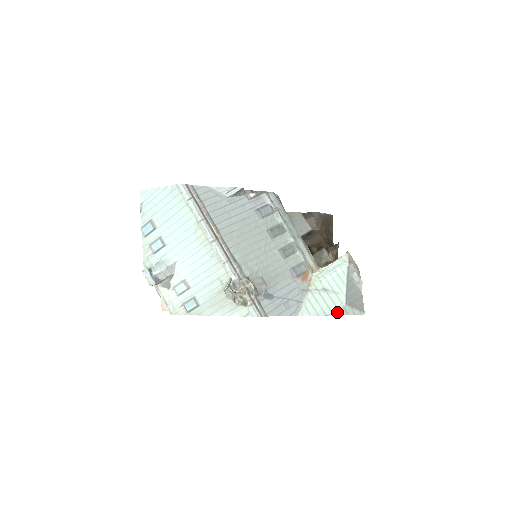
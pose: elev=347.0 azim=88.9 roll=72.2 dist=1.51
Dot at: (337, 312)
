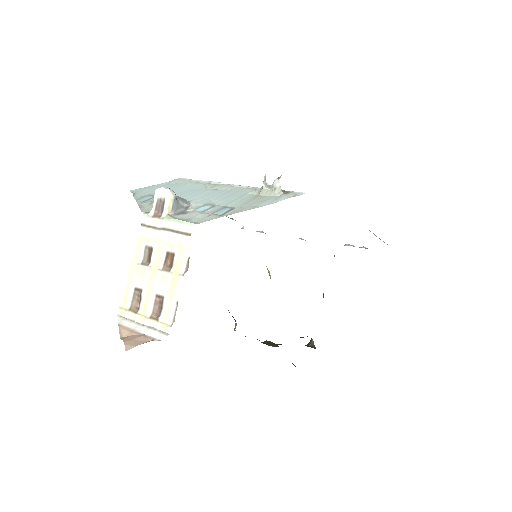
Dot at: occluded
